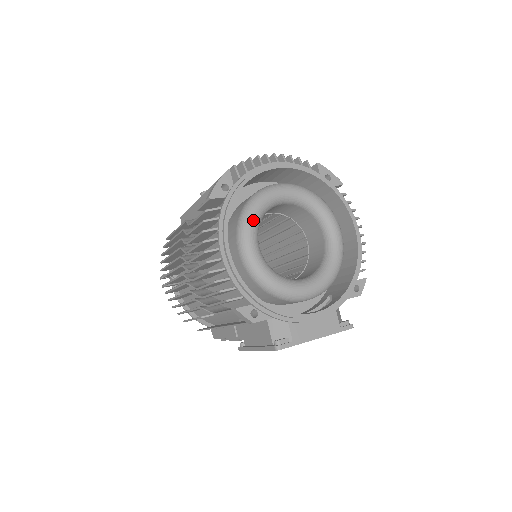
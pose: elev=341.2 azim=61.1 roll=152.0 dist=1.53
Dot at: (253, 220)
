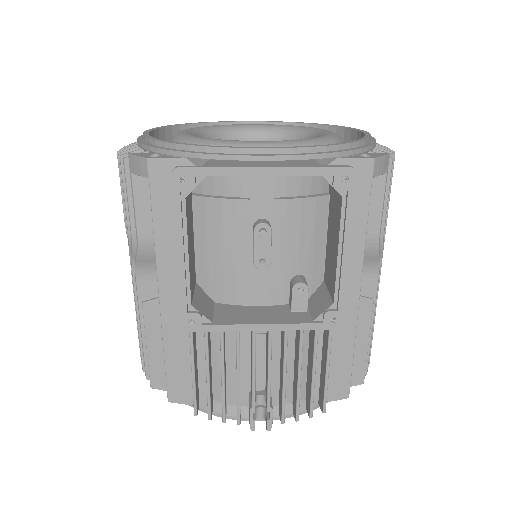
Dot at: (198, 128)
